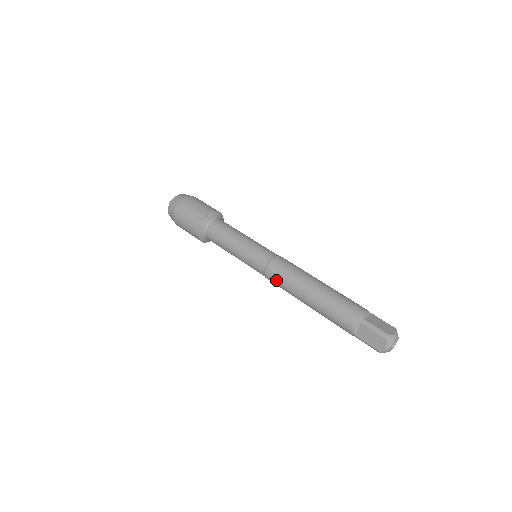
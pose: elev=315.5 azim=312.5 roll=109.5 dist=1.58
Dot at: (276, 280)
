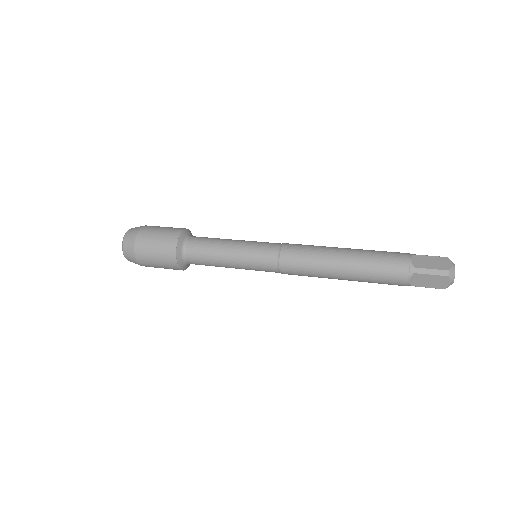
Dot at: (297, 273)
